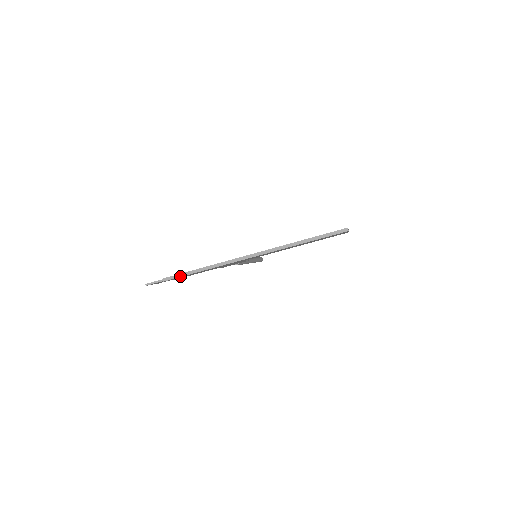
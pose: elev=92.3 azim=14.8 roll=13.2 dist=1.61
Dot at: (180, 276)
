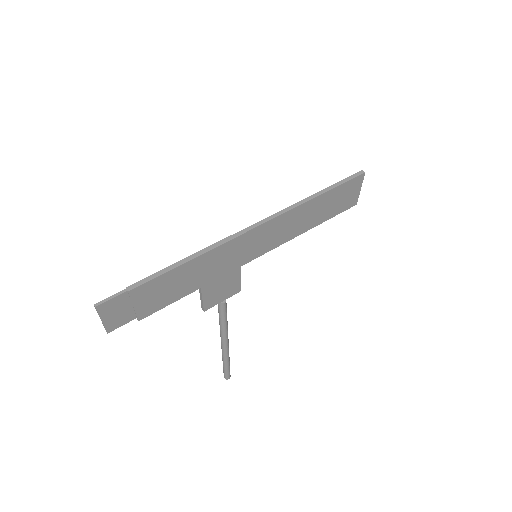
Dot at: (157, 275)
